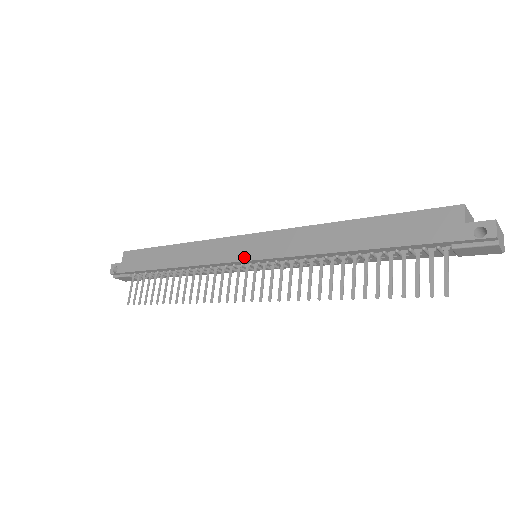
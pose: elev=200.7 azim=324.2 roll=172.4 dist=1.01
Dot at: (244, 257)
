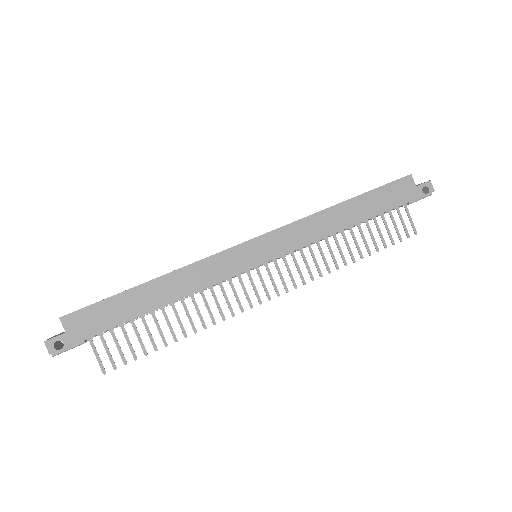
Dot at: (259, 261)
